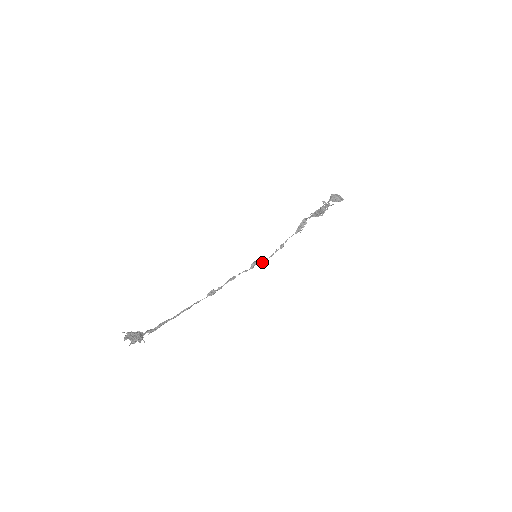
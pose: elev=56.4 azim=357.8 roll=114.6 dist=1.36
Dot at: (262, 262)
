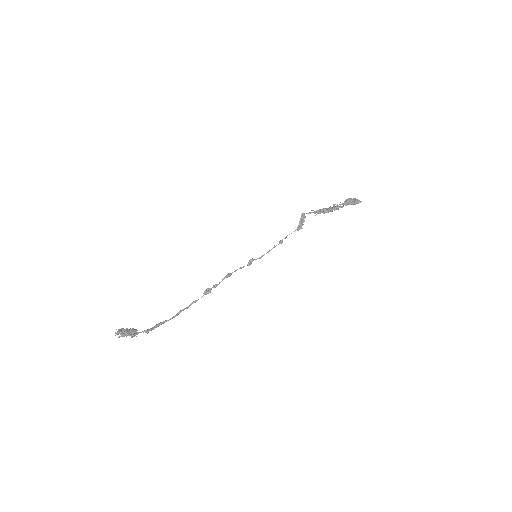
Dot at: (260, 258)
